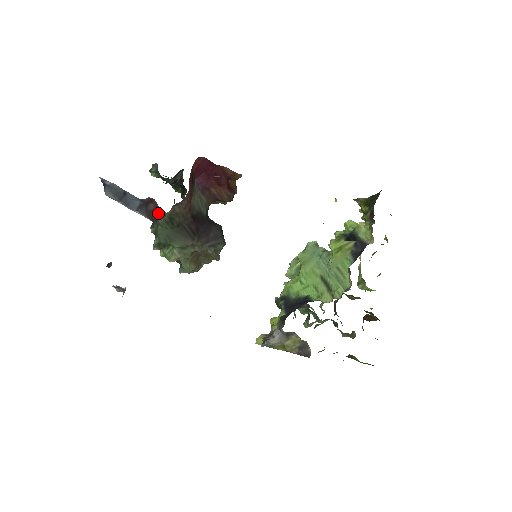
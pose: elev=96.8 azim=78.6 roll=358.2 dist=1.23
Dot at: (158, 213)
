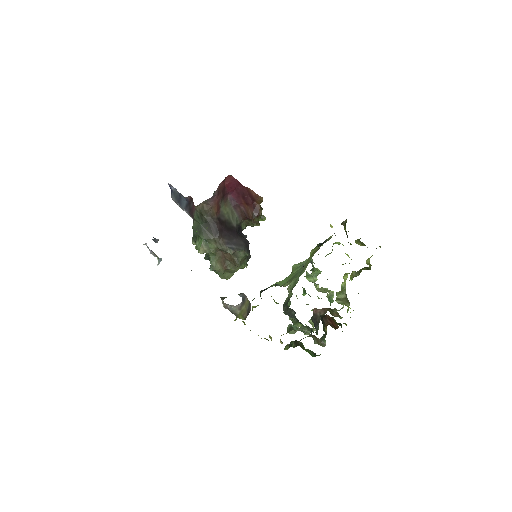
Dot at: (194, 209)
